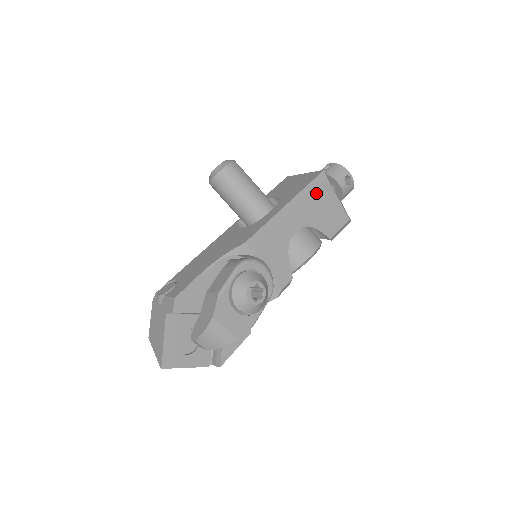
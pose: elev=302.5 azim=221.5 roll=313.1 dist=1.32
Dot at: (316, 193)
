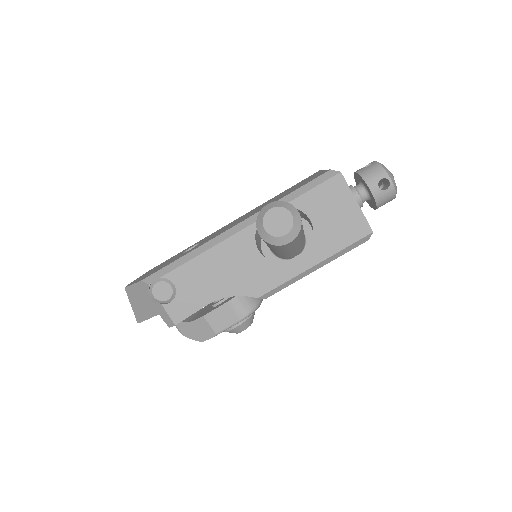
Dot at: (347, 251)
